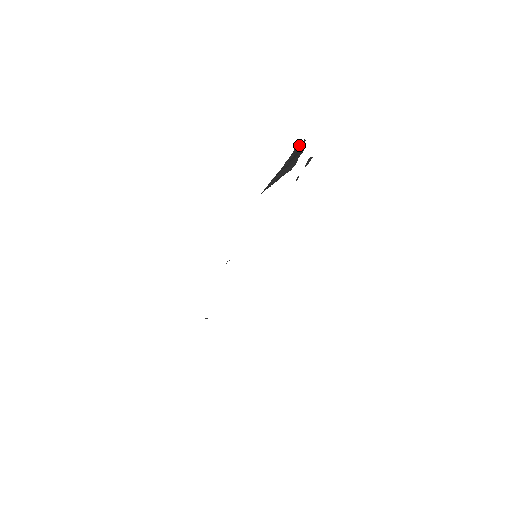
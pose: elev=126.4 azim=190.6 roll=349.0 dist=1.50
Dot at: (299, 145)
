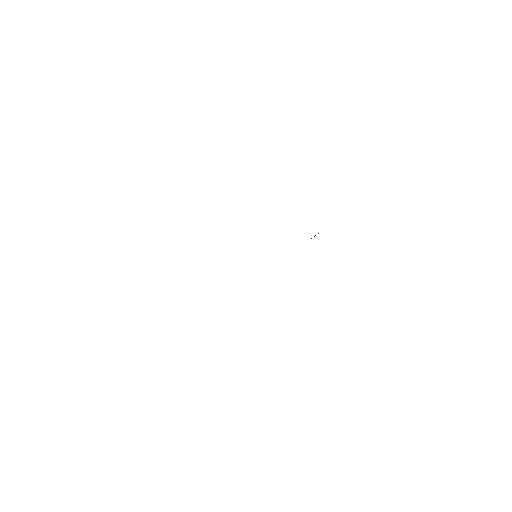
Dot at: occluded
